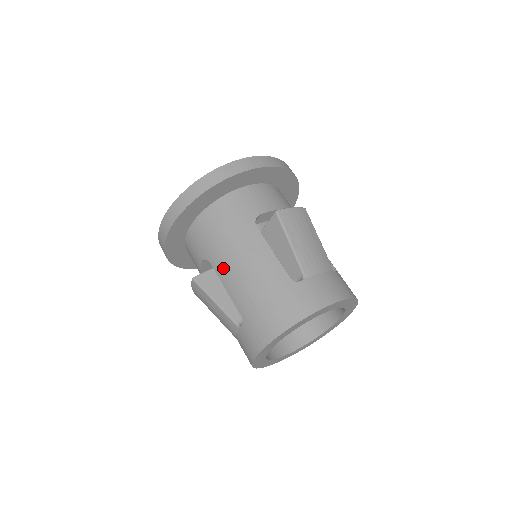
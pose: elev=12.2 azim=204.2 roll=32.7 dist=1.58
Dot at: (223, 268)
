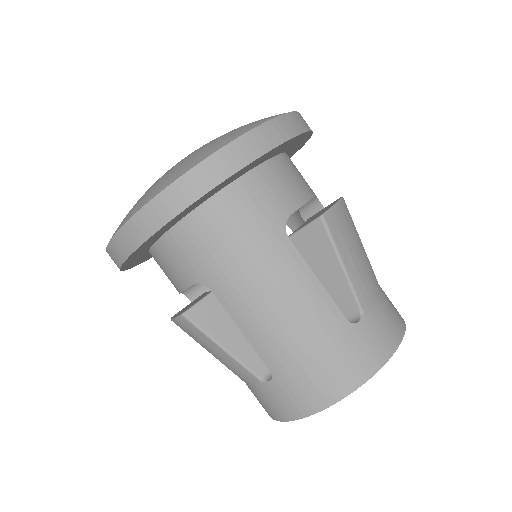
Dot at: (238, 303)
